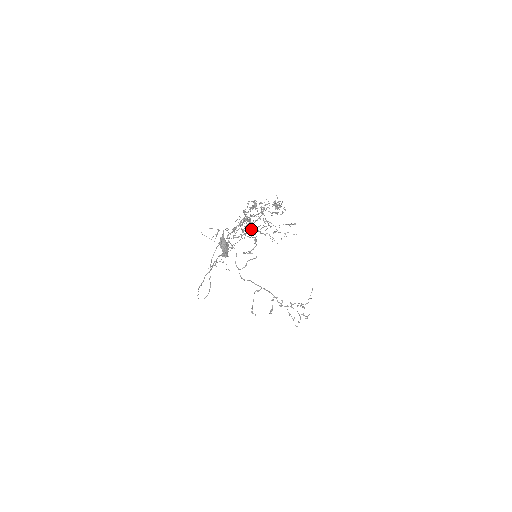
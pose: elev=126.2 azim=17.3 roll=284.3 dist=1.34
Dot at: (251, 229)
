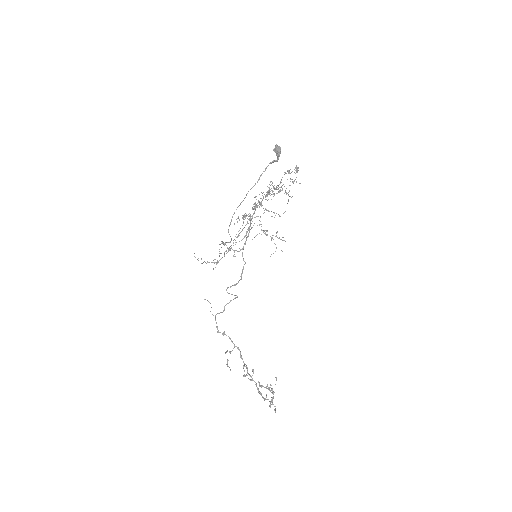
Dot at: (272, 194)
